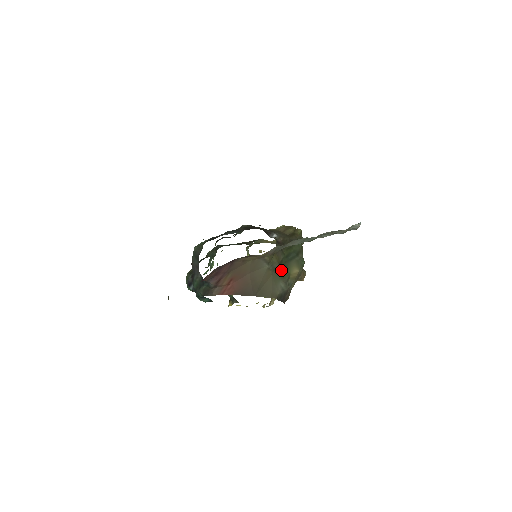
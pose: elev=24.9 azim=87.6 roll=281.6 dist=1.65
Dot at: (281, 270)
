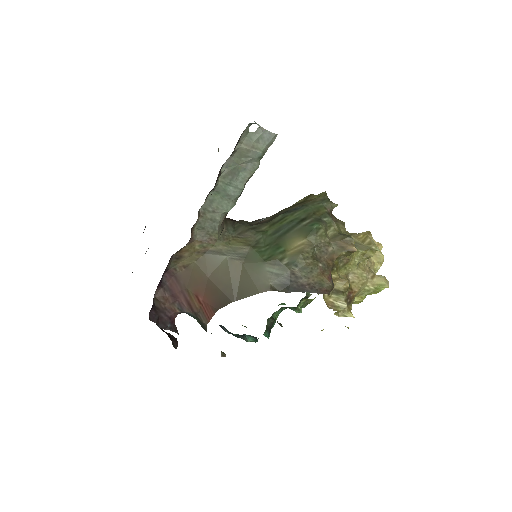
Dot at: (261, 252)
